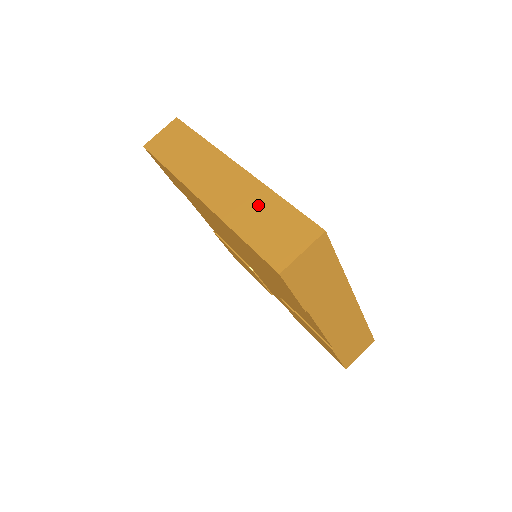
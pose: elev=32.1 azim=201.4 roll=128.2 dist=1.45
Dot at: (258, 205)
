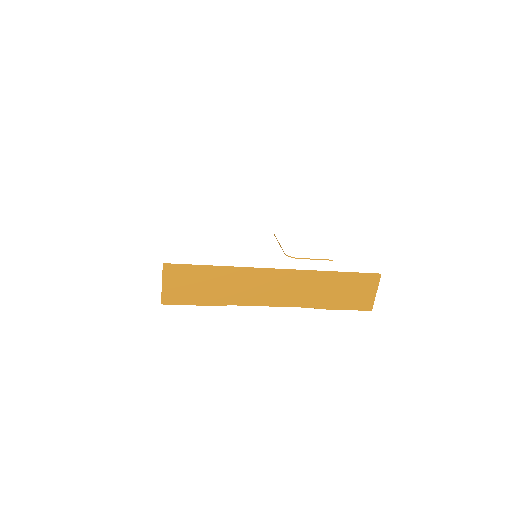
Dot at: occluded
